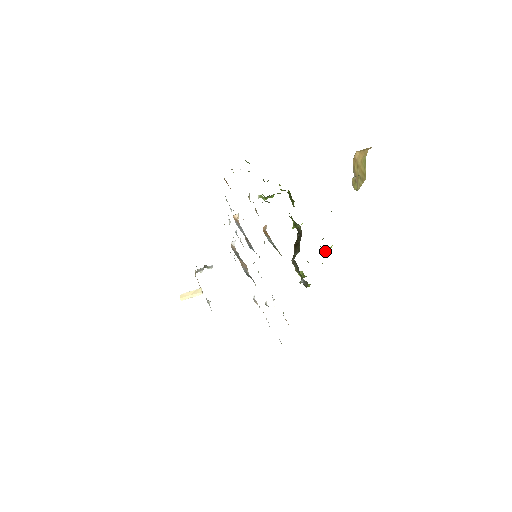
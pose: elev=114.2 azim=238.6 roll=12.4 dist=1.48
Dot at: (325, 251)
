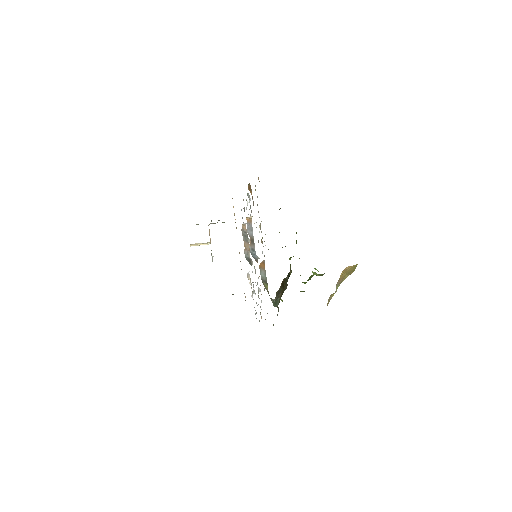
Dot at: occluded
